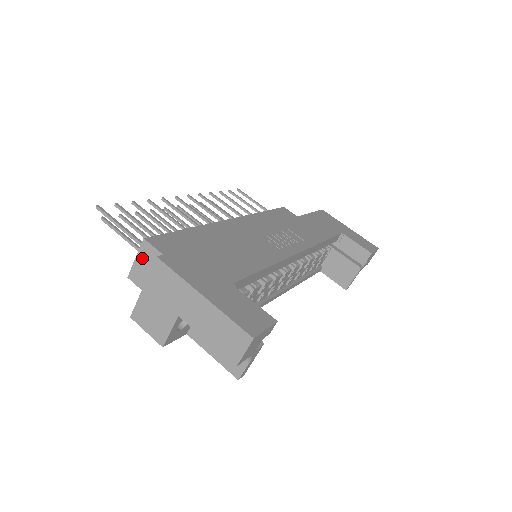
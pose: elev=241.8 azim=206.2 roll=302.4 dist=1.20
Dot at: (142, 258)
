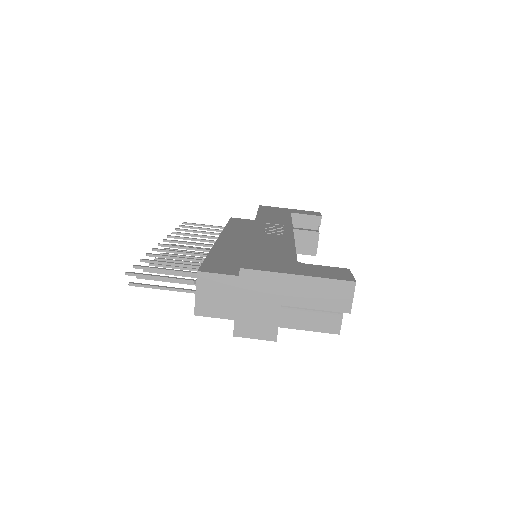
Dot at: (203, 289)
